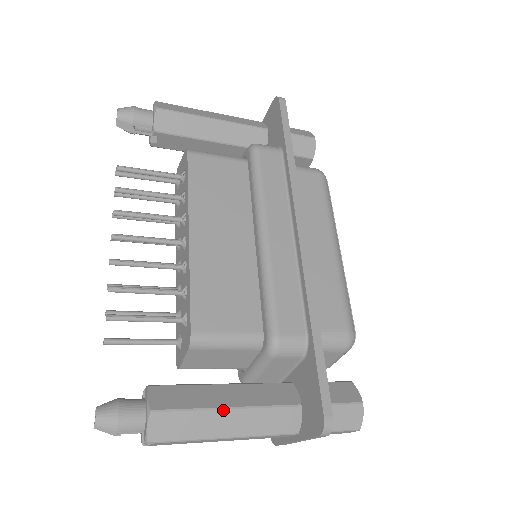
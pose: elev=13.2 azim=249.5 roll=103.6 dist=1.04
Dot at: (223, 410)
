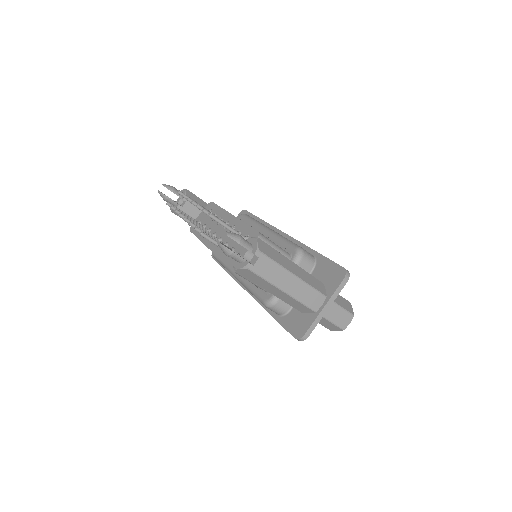
Dot at: (289, 260)
